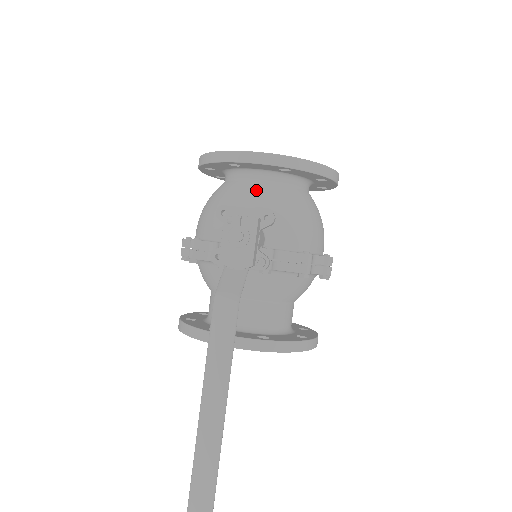
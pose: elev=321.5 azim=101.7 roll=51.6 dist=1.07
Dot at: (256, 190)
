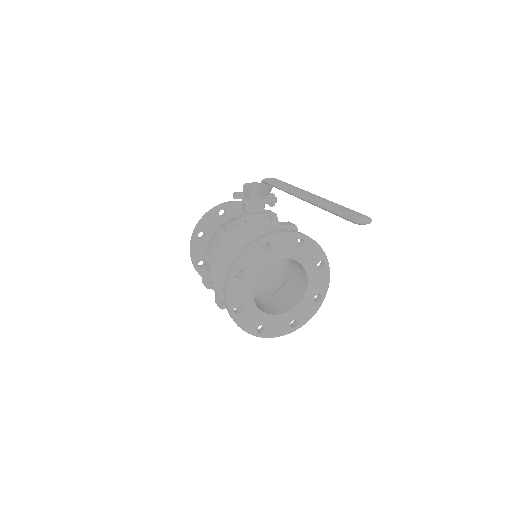
Dot at: occluded
